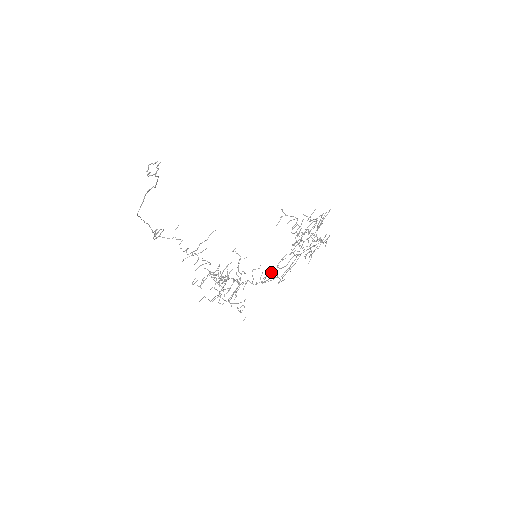
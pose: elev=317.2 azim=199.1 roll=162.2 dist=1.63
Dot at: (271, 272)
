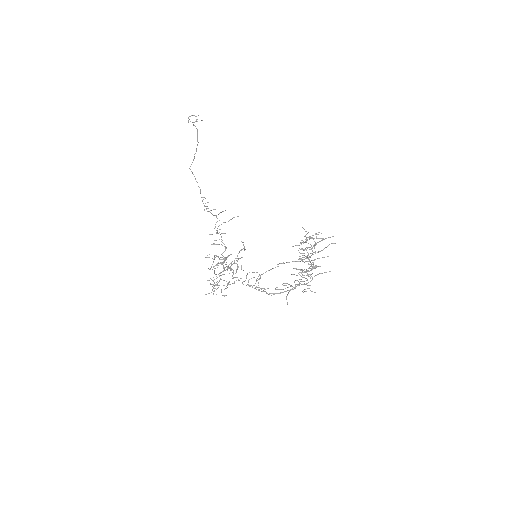
Dot at: occluded
